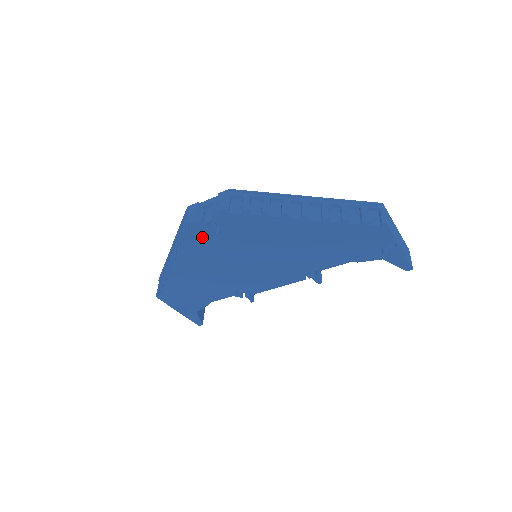
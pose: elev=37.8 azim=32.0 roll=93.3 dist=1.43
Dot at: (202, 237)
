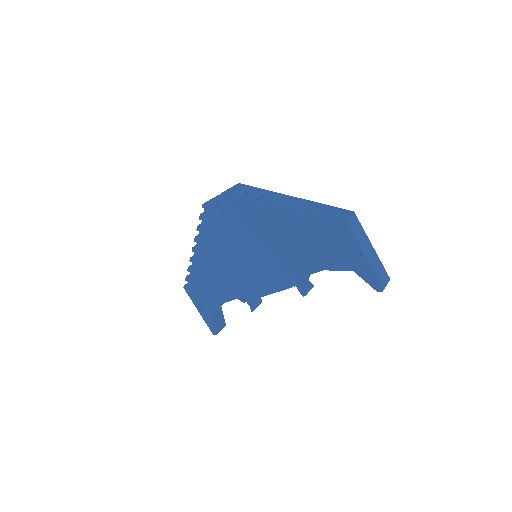
Dot at: (213, 220)
